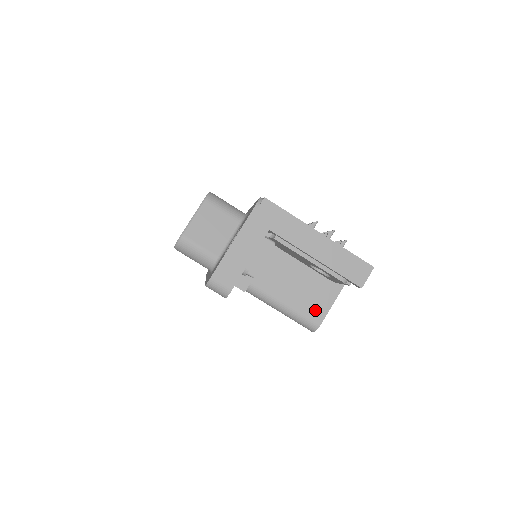
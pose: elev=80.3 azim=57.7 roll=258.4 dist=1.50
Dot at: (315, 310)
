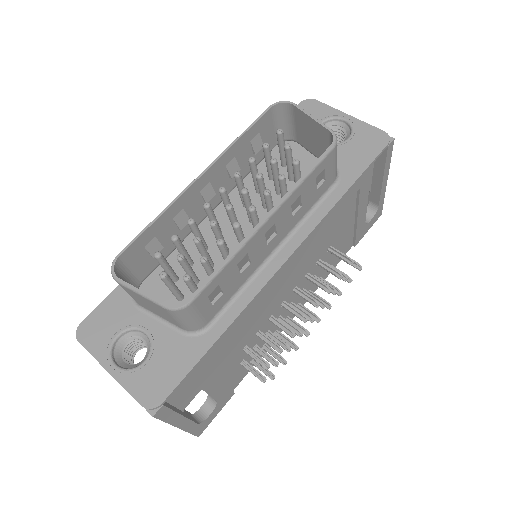
Dot at: occluded
